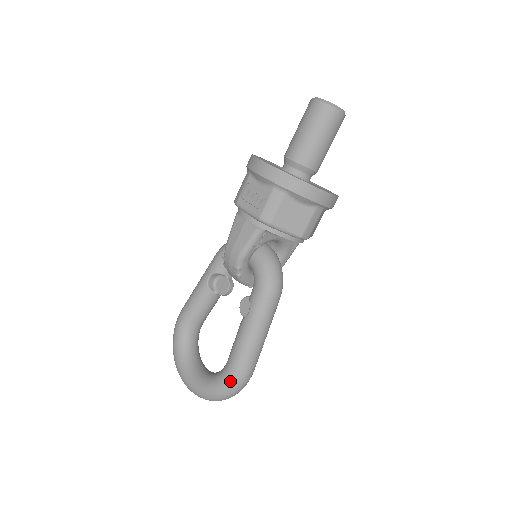
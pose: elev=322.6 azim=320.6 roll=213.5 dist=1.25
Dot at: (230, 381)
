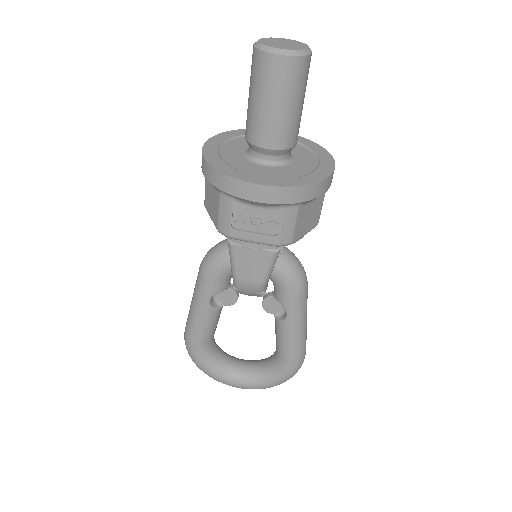
Dot at: (294, 370)
